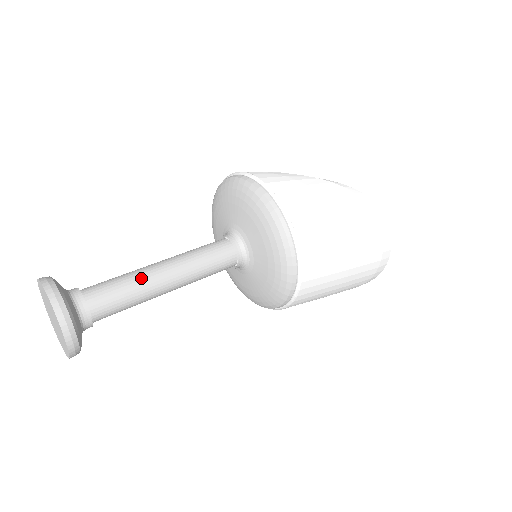
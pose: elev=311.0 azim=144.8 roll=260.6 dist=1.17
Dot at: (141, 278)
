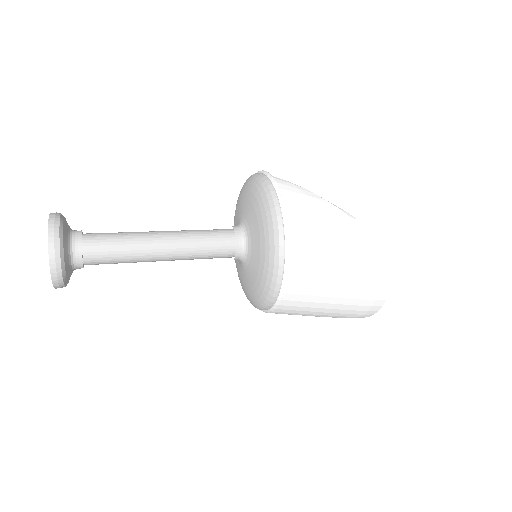
Dot at: (139, 242)
